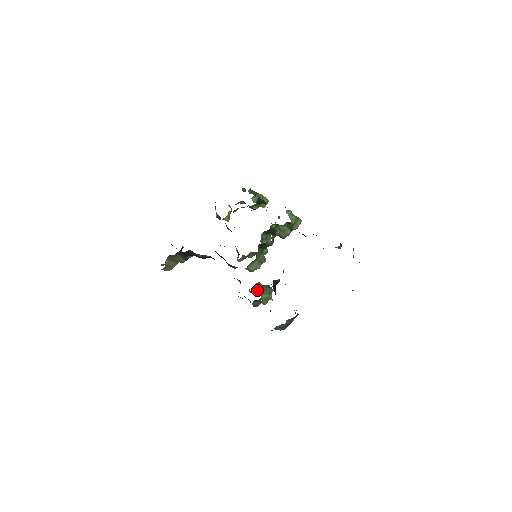
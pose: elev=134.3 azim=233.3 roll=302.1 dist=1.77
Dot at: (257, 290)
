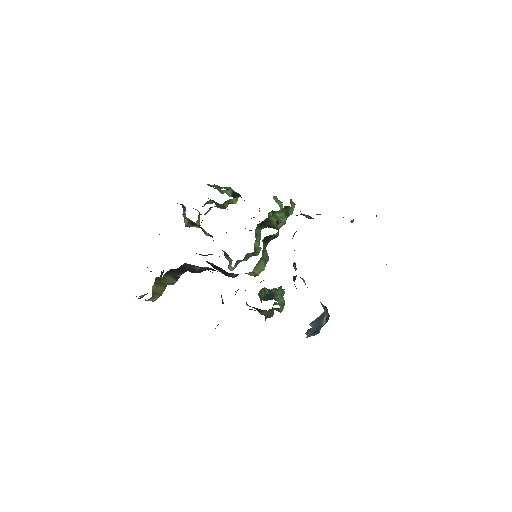
Dot at: (269, 296)
